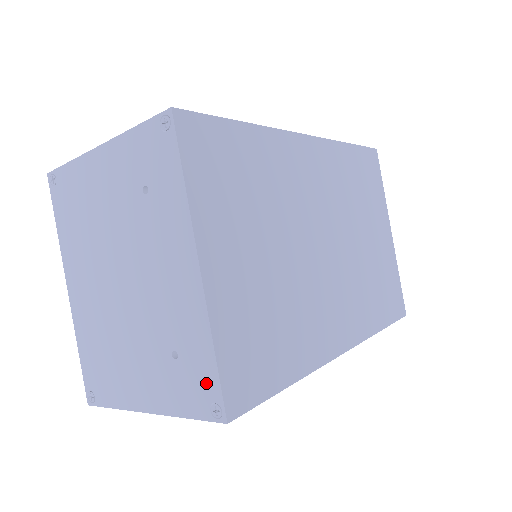
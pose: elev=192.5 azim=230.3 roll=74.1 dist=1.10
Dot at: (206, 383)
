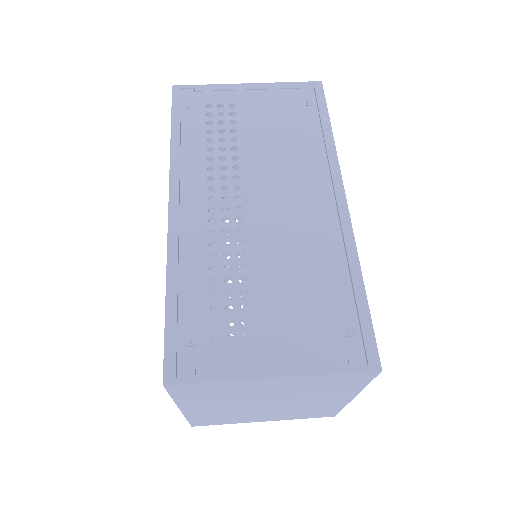
Dot at: (328, 414)
